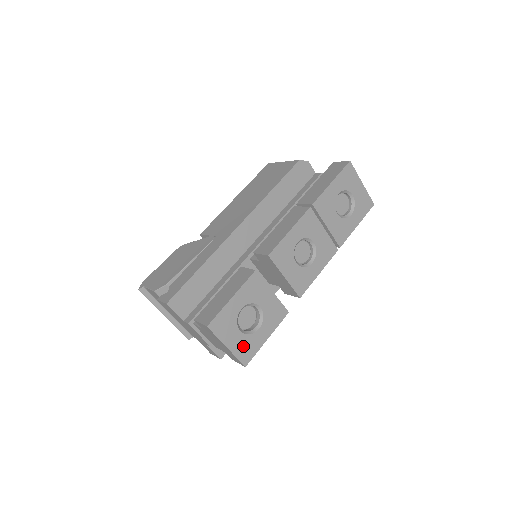
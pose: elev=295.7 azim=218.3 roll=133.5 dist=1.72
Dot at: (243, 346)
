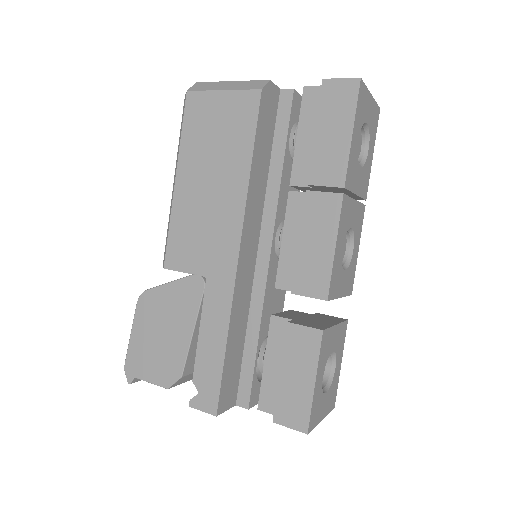
Dot at: (330, 398)
